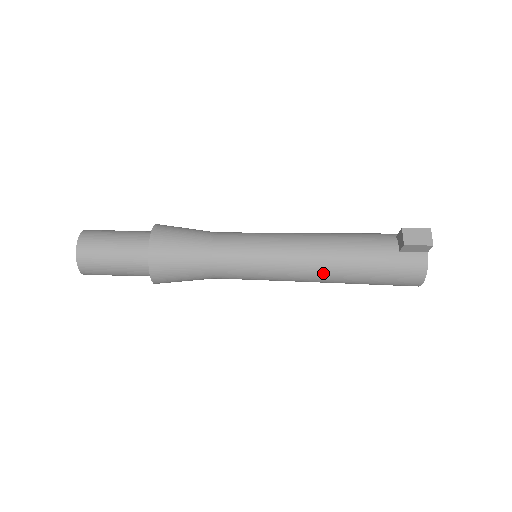
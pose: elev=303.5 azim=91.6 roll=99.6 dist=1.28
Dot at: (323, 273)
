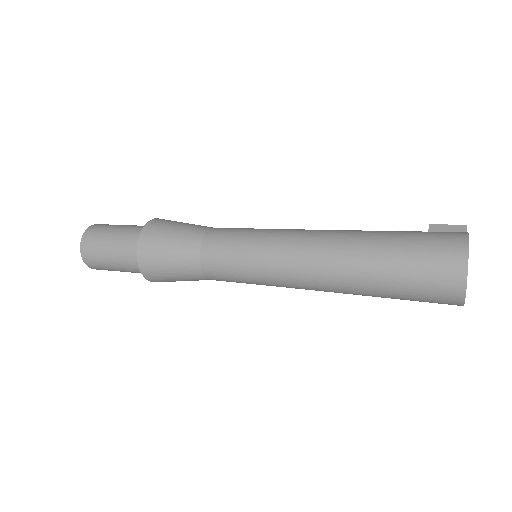
Dot at: (330, 232)
